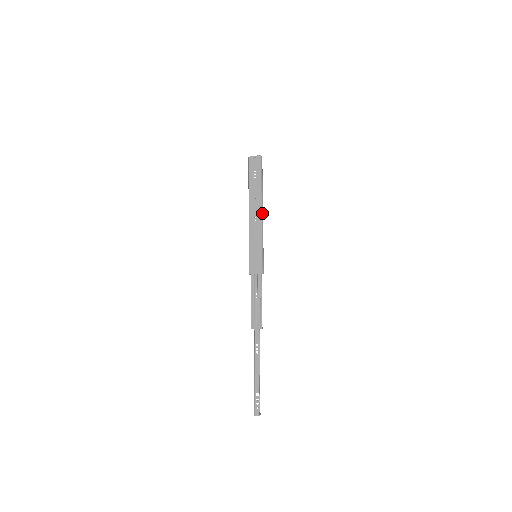
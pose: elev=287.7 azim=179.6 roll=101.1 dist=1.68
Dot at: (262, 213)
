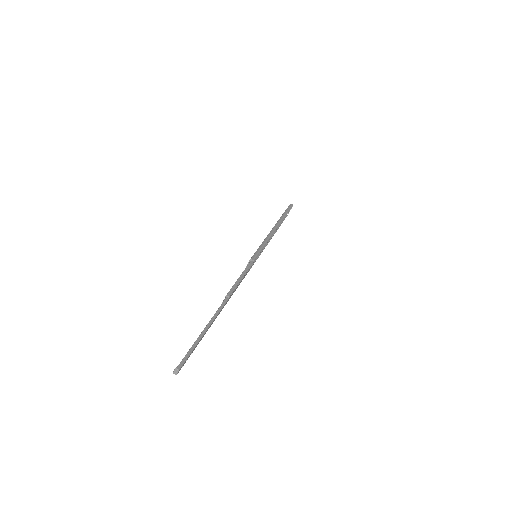
Dot at: (273, 229)
